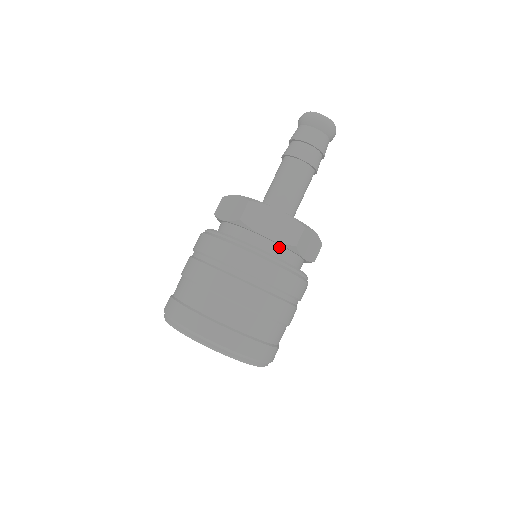
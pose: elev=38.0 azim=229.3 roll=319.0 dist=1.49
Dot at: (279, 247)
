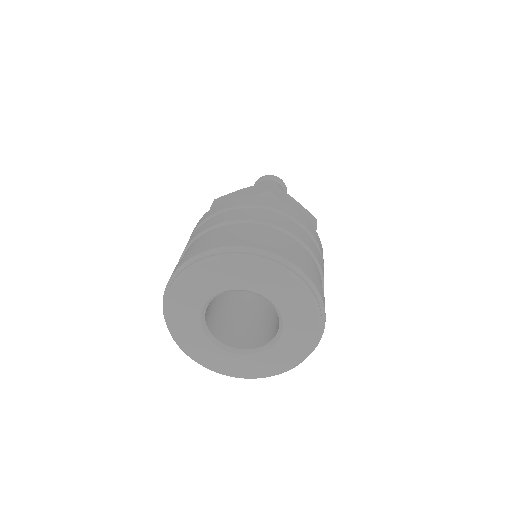
Dot at: occluded
